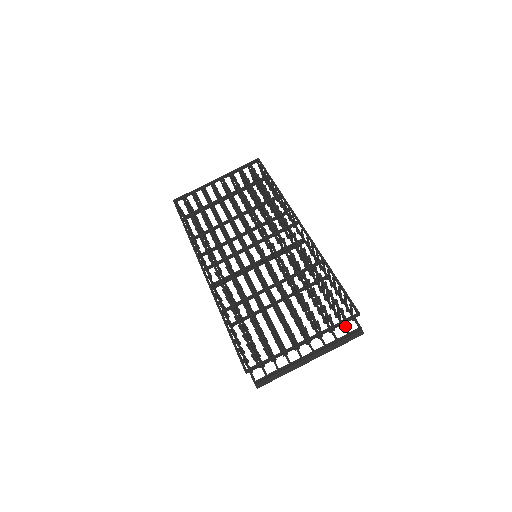
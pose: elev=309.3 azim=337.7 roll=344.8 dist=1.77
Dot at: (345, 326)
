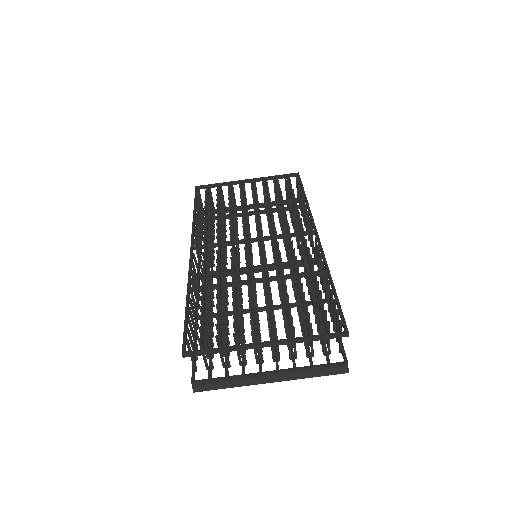
Dot at: (328, 355)
